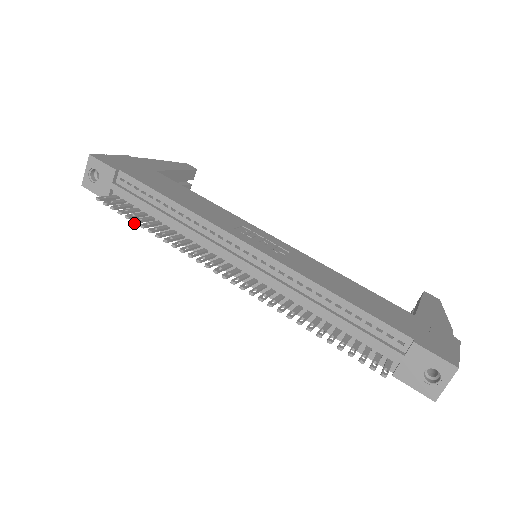
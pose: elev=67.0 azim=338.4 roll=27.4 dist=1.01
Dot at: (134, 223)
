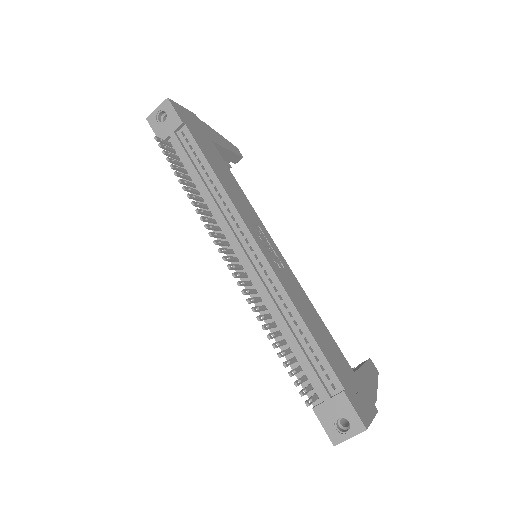
Dot at: (175, 175)
